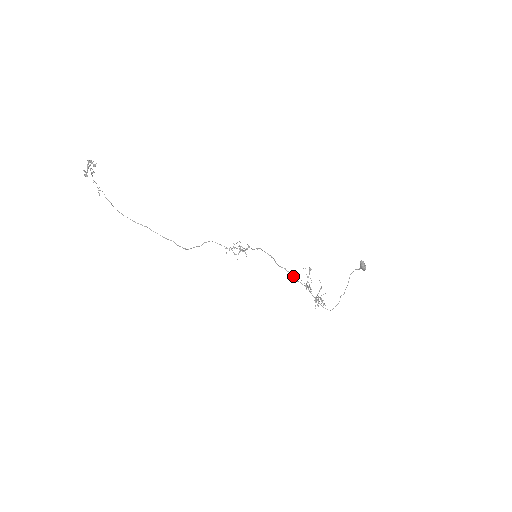
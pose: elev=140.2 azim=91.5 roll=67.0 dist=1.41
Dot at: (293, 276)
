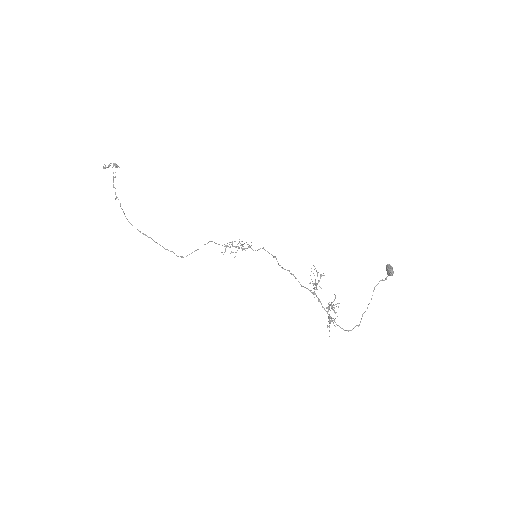
Dot at: (298, 281)
